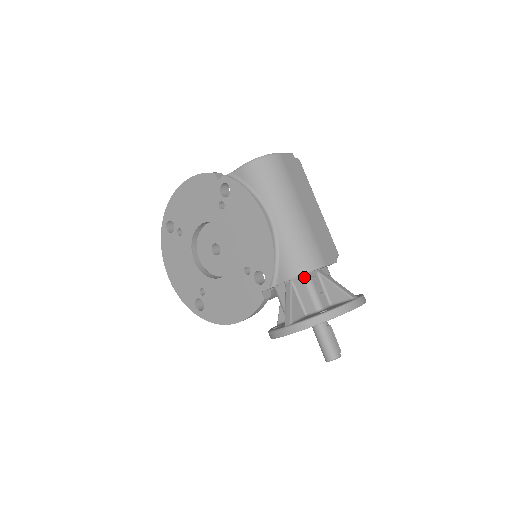
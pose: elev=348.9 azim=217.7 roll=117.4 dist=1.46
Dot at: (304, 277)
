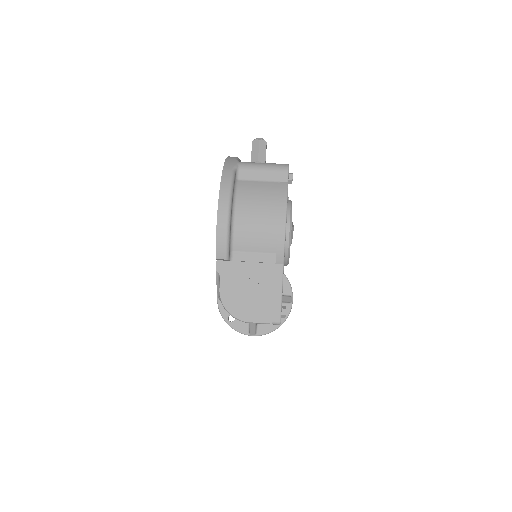
Dot at: occluded
